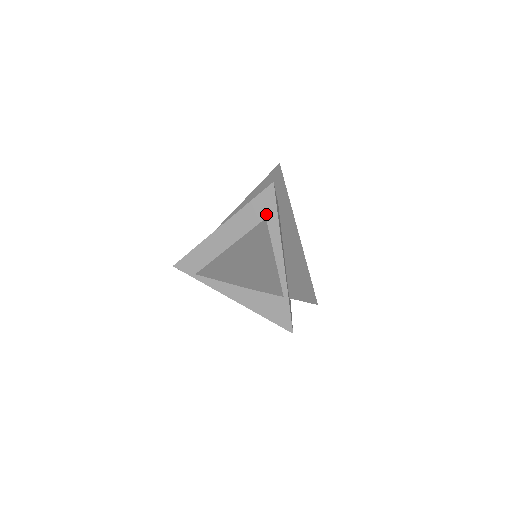
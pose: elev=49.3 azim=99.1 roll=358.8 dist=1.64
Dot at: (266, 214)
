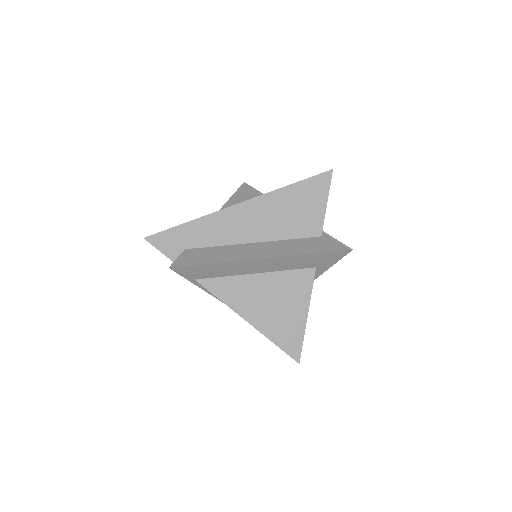
Dot at: (320, 265)
